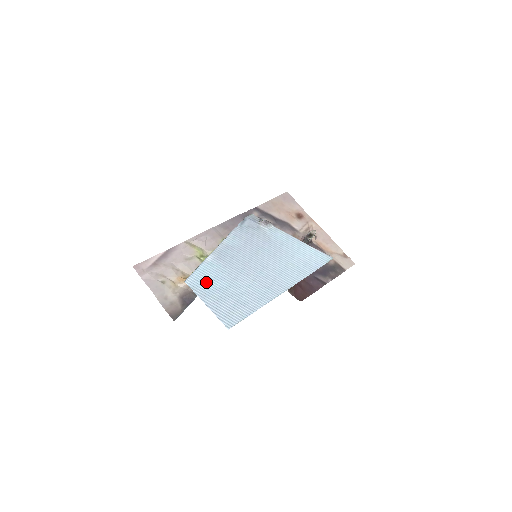
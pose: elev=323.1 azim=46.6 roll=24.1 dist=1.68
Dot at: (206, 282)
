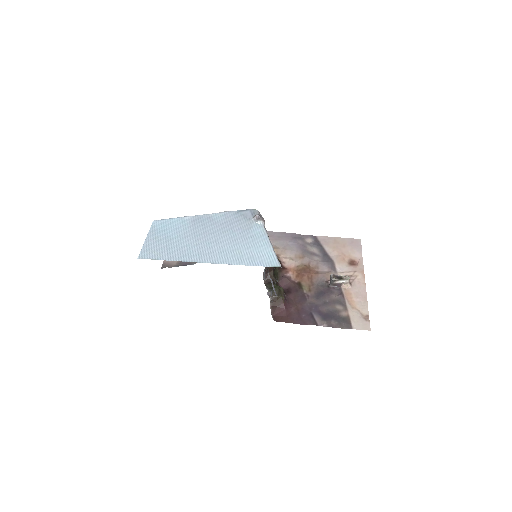
Dot at: (165, 228)
